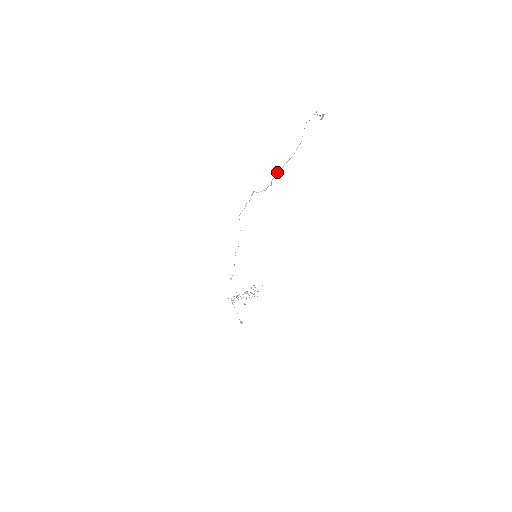
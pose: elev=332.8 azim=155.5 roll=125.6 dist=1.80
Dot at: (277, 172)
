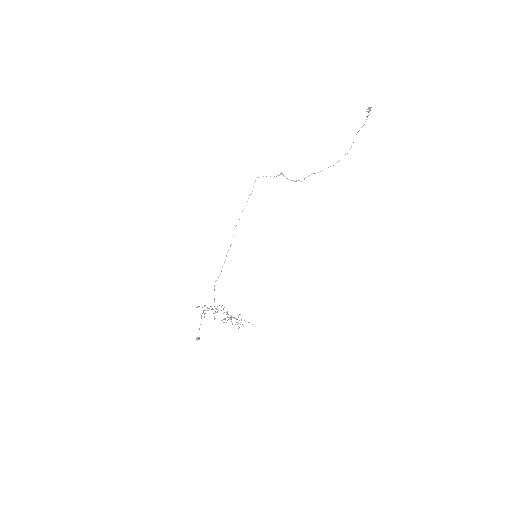
Dot at: (314, 173)
